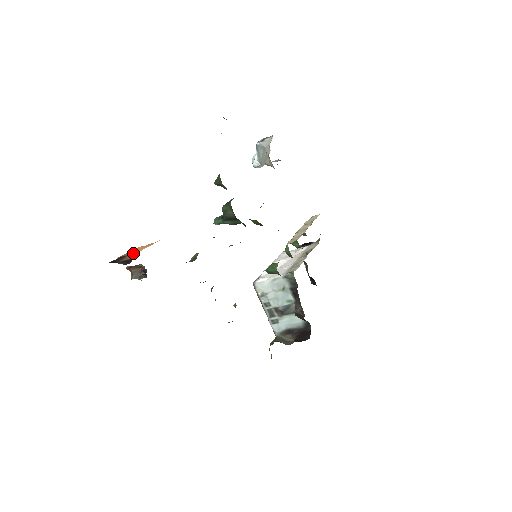
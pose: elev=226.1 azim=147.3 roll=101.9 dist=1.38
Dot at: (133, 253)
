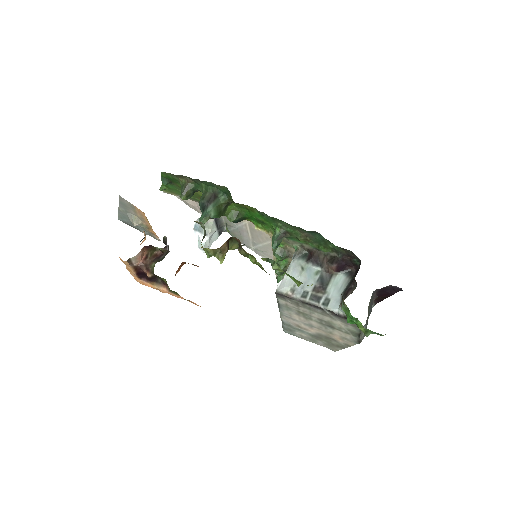
Dot at: (142, 241)
